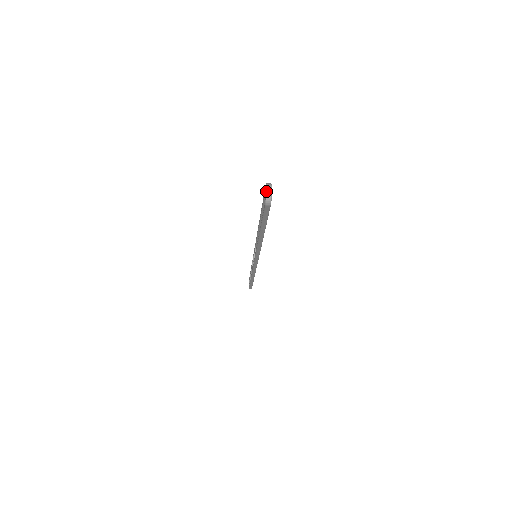
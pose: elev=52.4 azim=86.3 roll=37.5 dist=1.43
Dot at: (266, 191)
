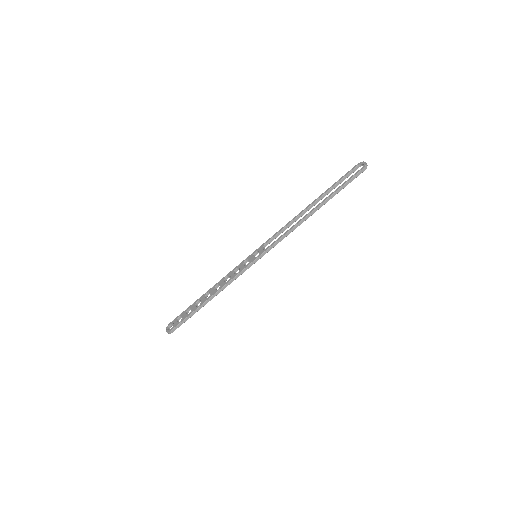
Dot at: (365, 162)
